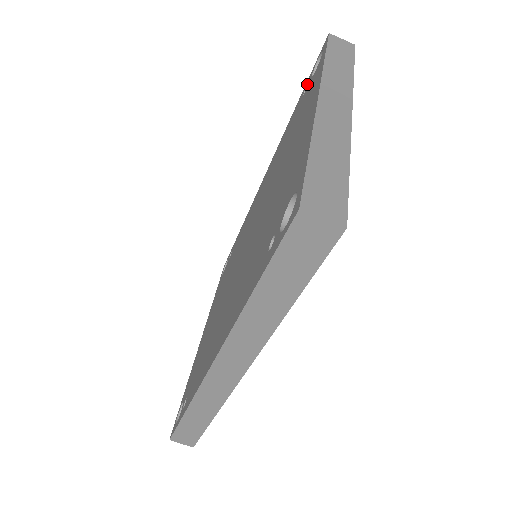
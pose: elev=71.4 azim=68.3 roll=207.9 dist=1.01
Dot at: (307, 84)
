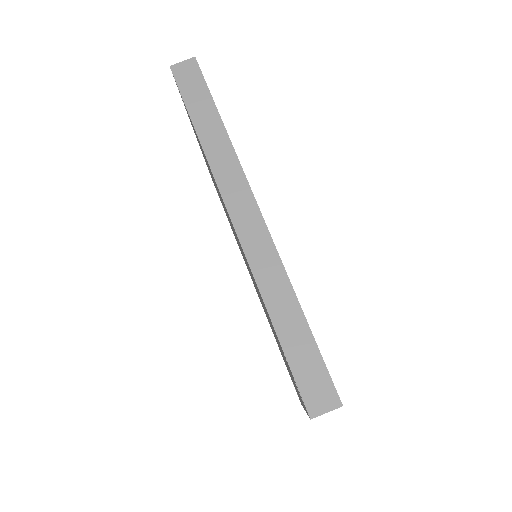
Dot at: occluded
